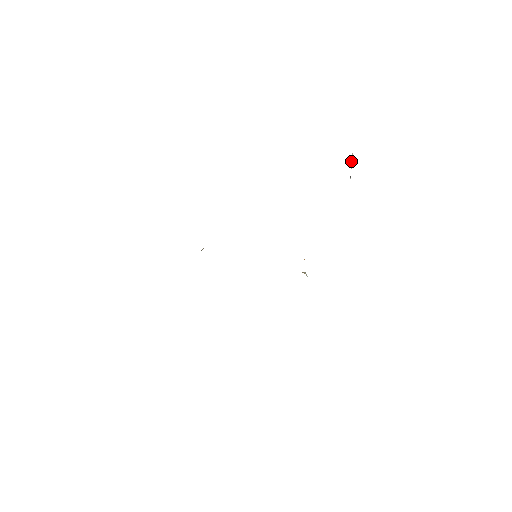
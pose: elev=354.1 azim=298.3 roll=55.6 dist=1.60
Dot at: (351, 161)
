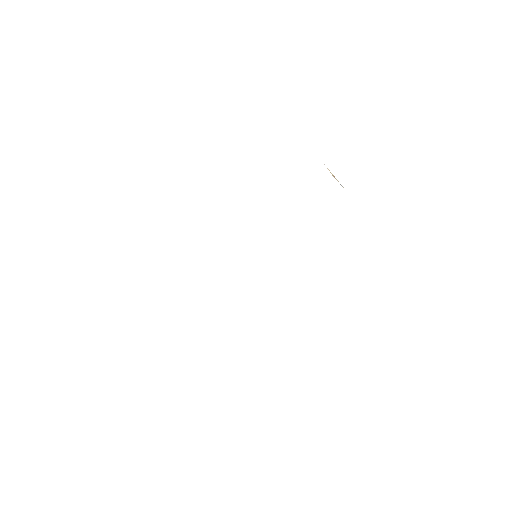
Dot at: occluded
